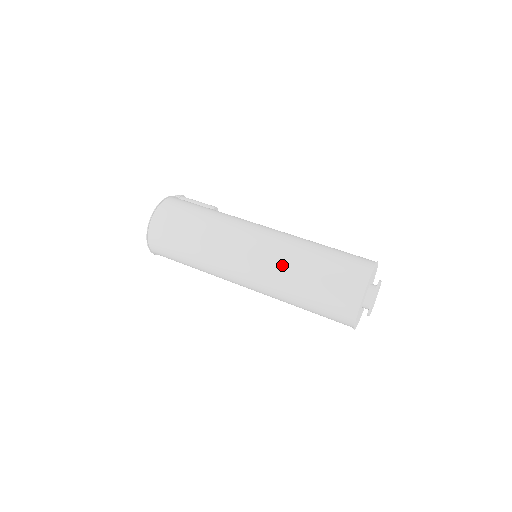
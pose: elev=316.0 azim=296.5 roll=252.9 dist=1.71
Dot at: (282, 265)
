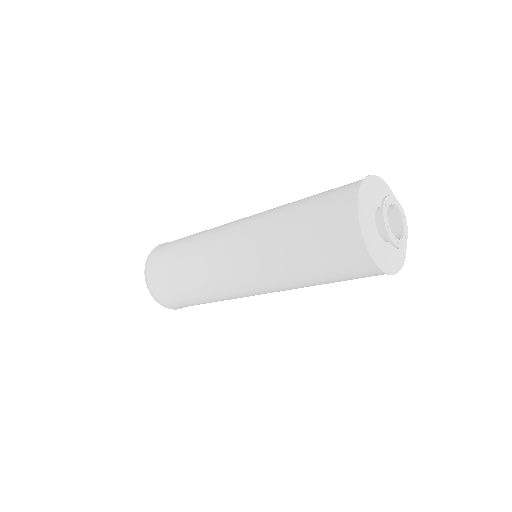
Dot at: occluded
